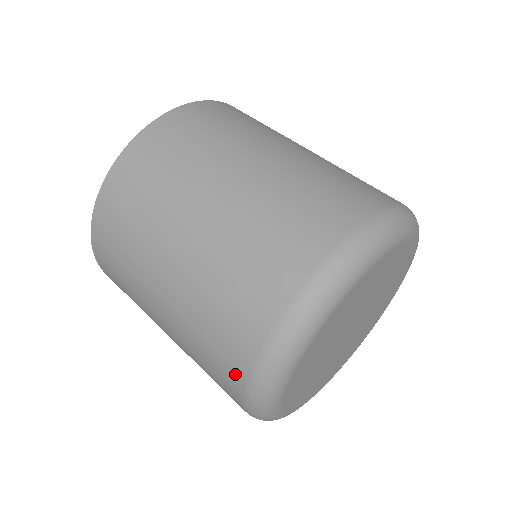
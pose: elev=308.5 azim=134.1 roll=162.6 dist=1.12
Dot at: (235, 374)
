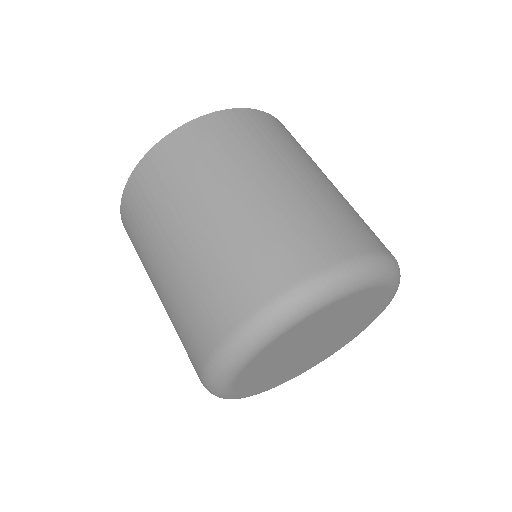
Dot at: occluded
